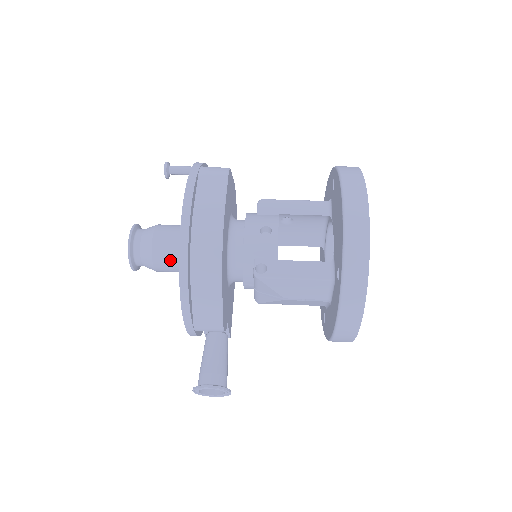
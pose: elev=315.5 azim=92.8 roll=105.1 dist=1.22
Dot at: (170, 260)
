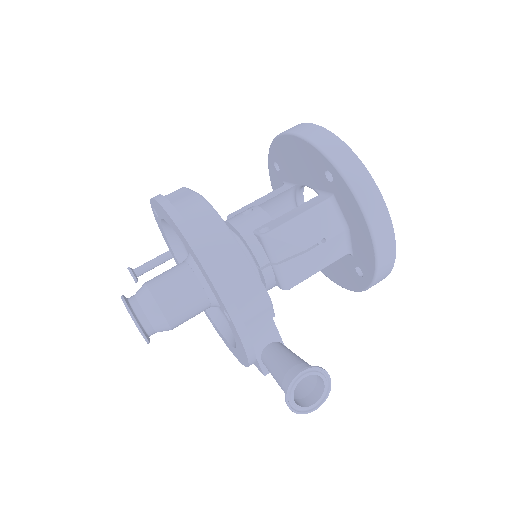
Dot at: (176, 293)
